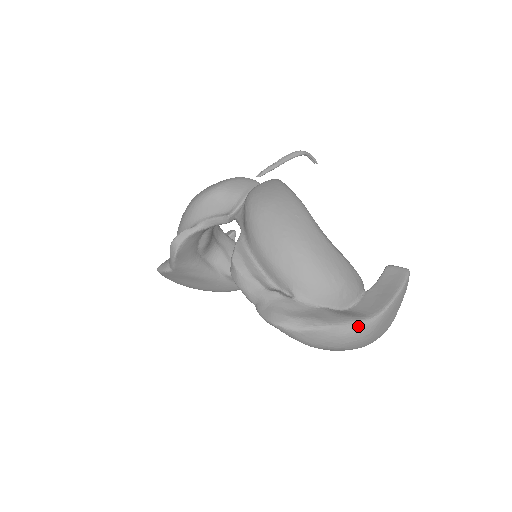
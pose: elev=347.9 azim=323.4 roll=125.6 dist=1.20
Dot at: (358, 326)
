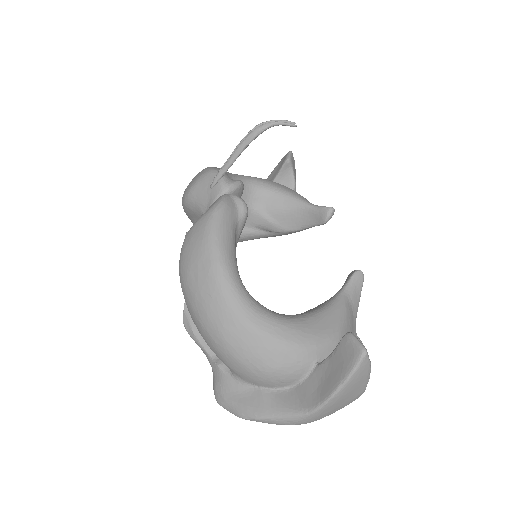
Dot at: (289, 420)
